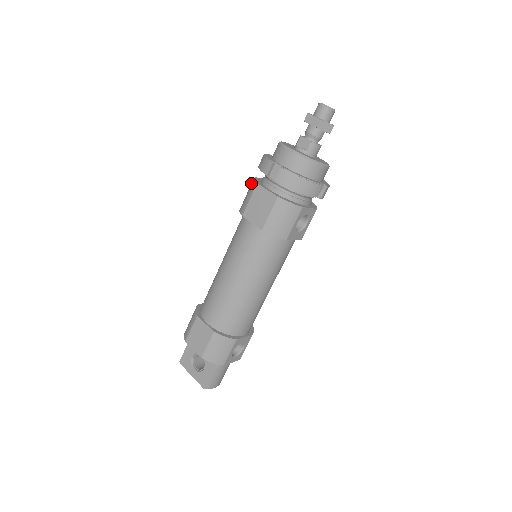
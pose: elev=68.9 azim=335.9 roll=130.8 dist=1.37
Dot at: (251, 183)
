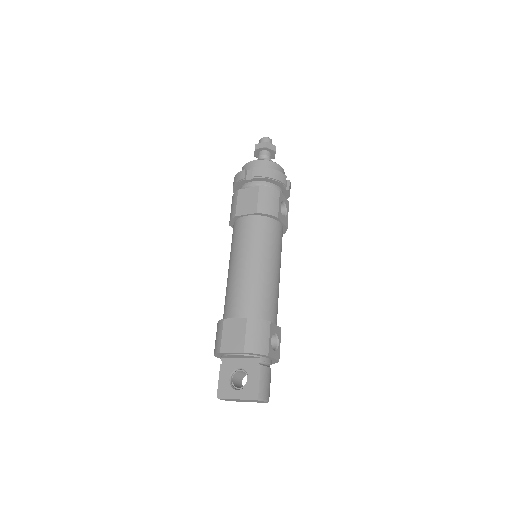
Dot at: (232, 200)
